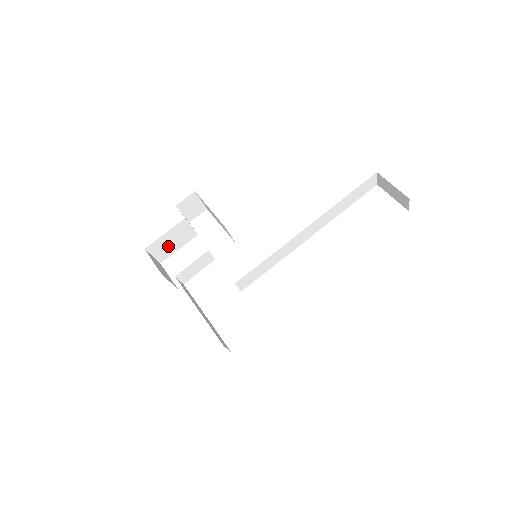
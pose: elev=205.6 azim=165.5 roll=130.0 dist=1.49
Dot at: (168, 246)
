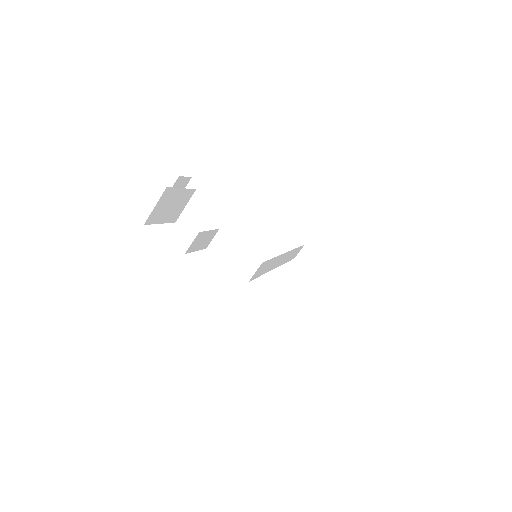
Dot at: (165, 208)
